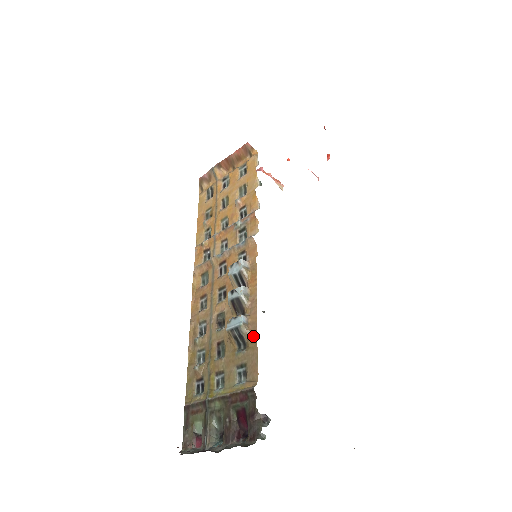
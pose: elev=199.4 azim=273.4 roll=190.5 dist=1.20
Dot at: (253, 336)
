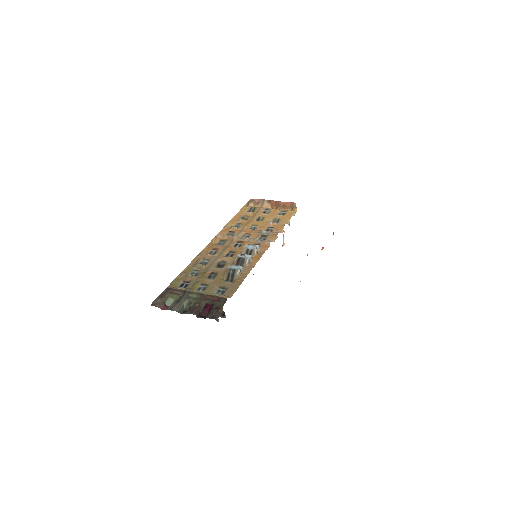
Dot at: (241, 279)
